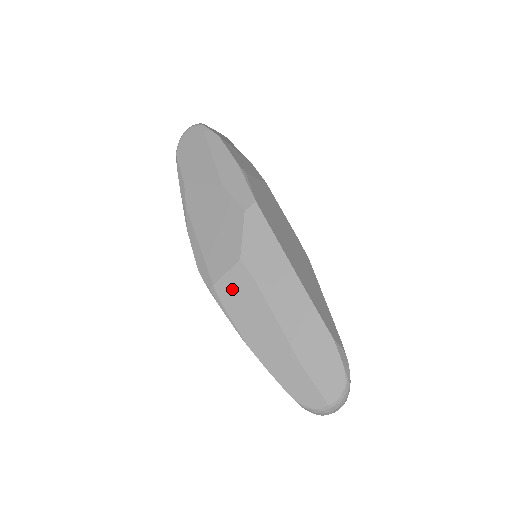
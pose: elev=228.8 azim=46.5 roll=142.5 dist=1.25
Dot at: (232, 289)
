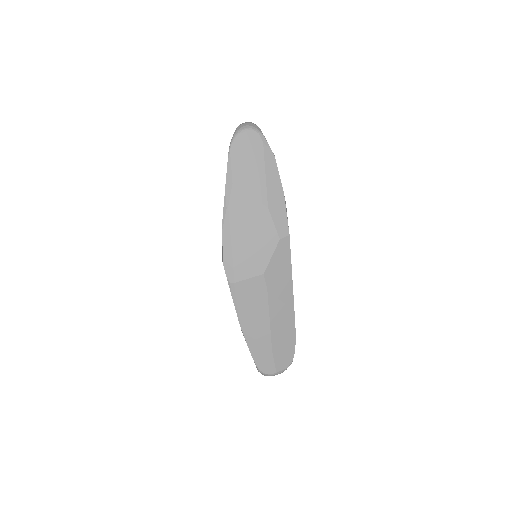
Dot at: (248, 291)
